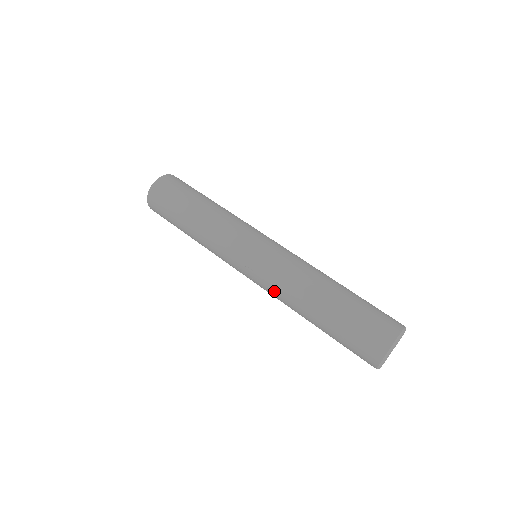
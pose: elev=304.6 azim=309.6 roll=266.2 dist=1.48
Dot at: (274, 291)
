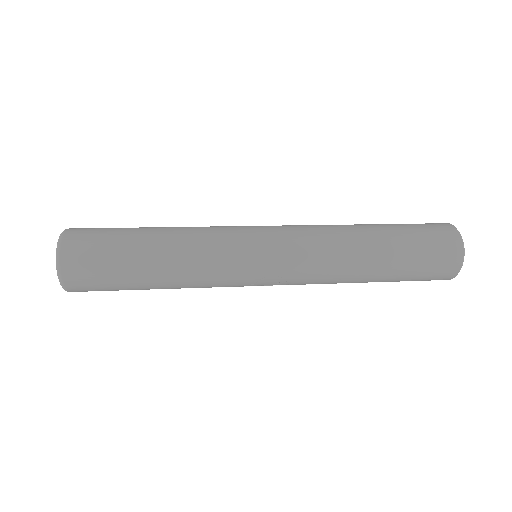
Dot at: (313, 280)
